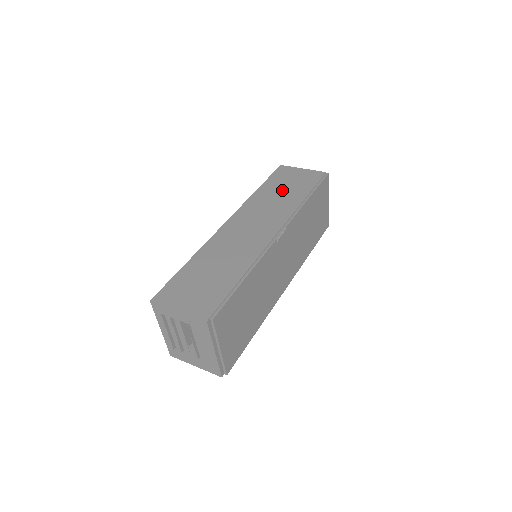
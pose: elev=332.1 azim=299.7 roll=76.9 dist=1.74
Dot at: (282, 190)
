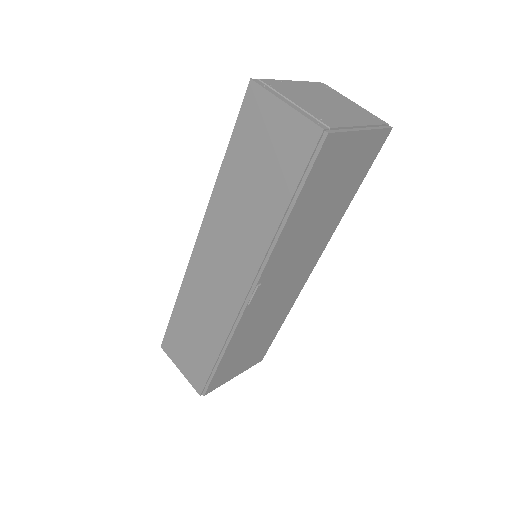
Dot at: (252, 181)
